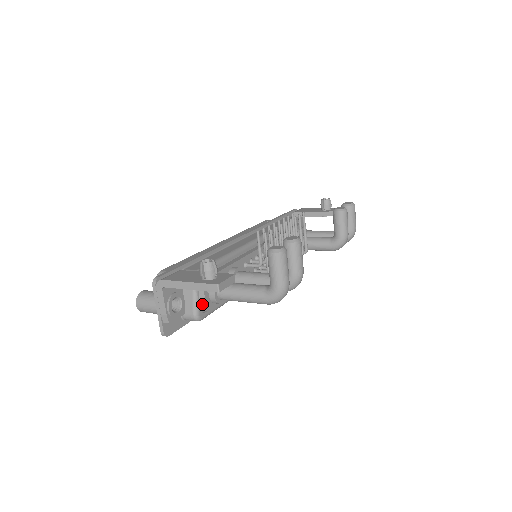
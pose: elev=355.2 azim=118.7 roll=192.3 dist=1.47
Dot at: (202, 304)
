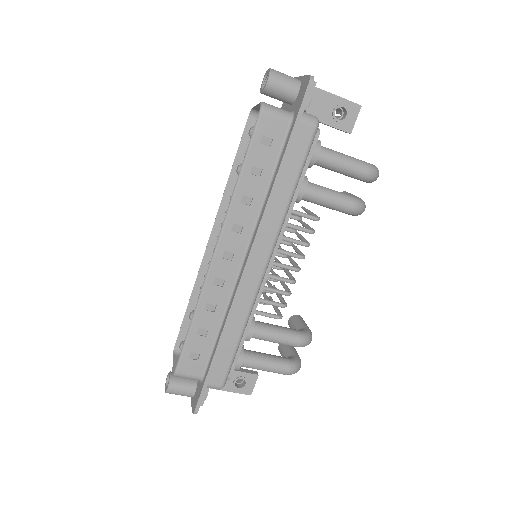
Dot at: occluded
